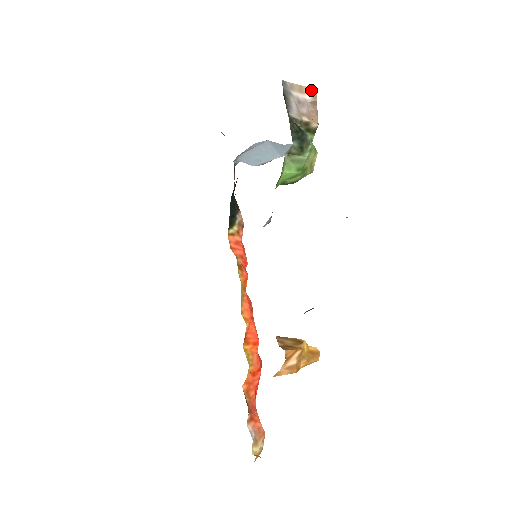
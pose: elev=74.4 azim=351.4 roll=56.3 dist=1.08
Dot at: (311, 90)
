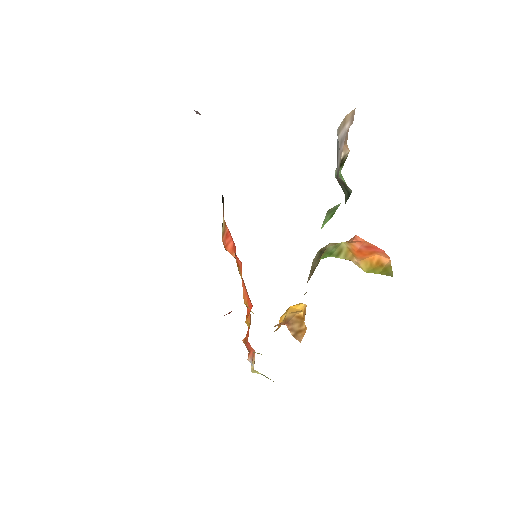
Dot at: (351, 114)
